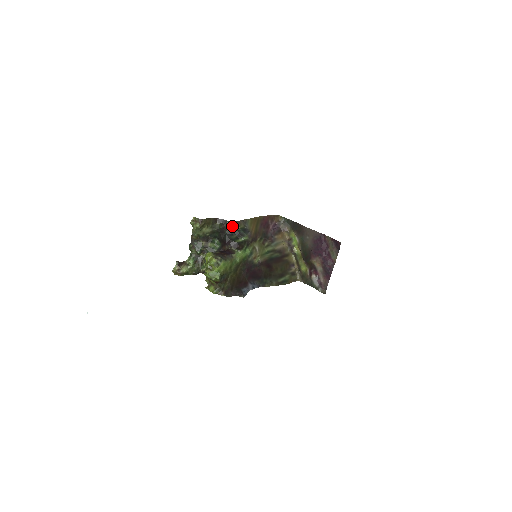
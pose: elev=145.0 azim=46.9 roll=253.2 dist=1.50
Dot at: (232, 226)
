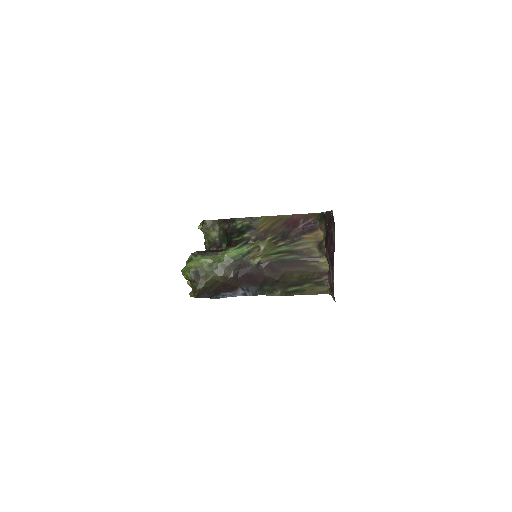
Dot at: (234, 224)
